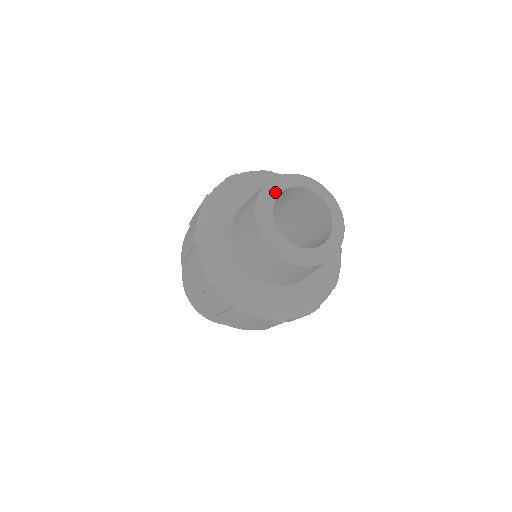
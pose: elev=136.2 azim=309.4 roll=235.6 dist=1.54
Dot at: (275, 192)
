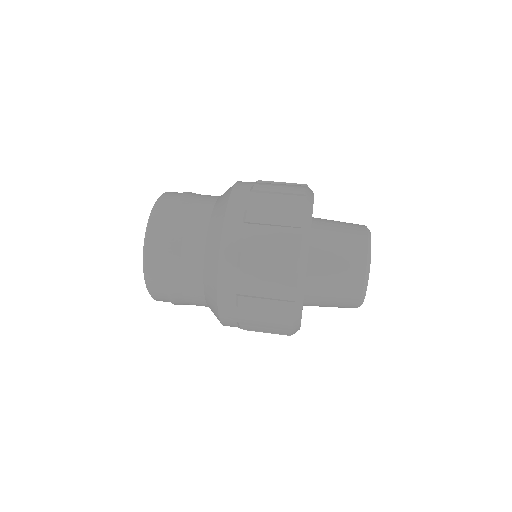
Dot at: occluded
